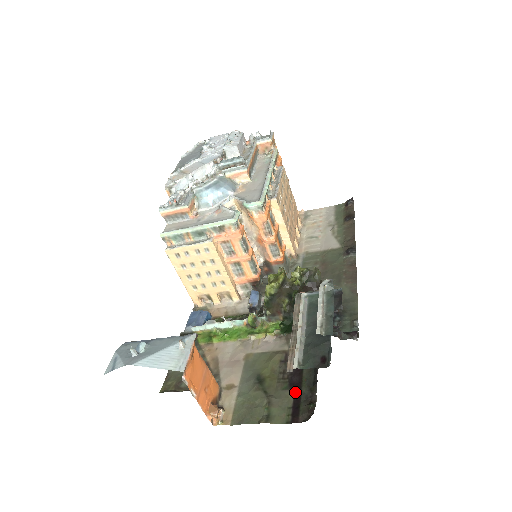
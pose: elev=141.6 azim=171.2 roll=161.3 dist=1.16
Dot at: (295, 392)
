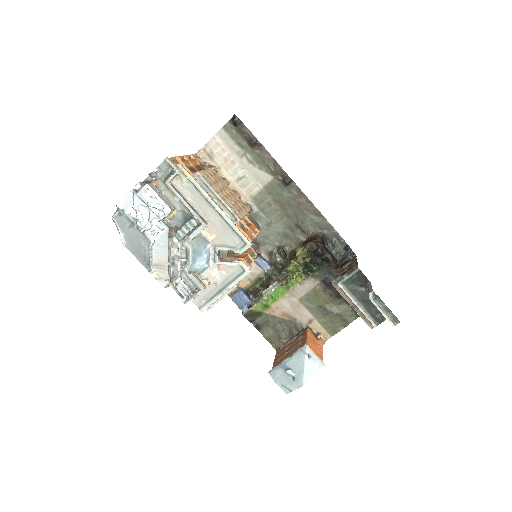
Dot at: (347, 302)
